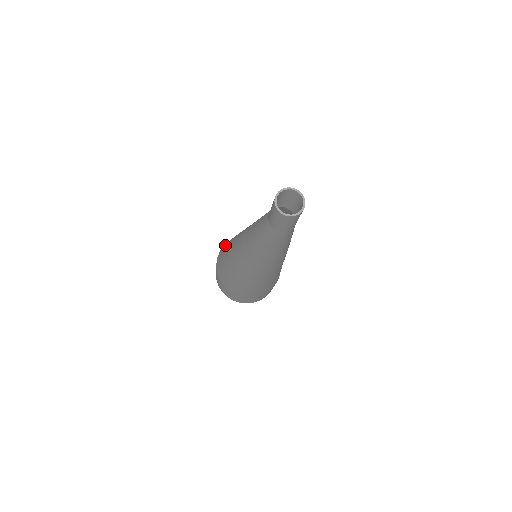
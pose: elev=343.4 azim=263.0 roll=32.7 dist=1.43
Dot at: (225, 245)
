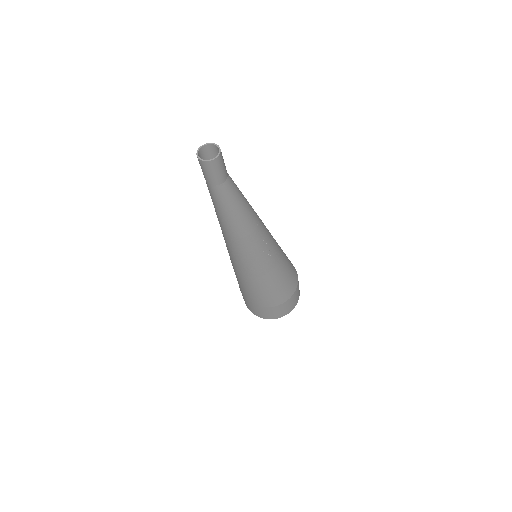
Dot at: occluded
